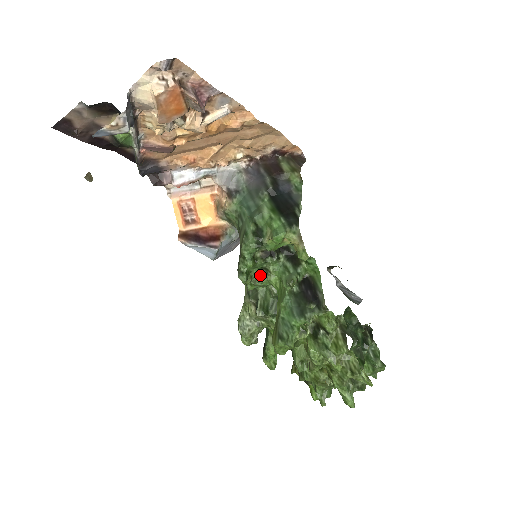
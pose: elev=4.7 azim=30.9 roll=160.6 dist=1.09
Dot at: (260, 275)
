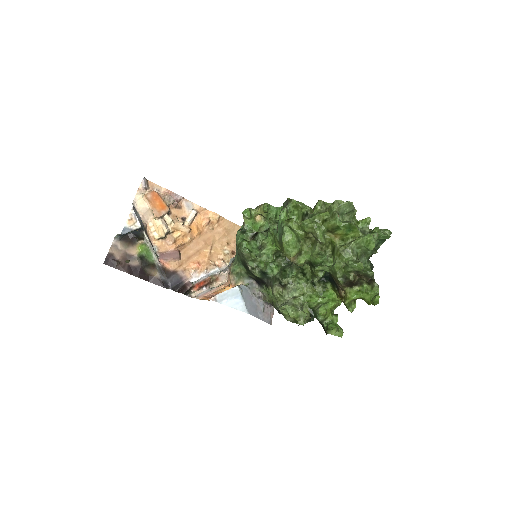
Dot at: (260, 251)
